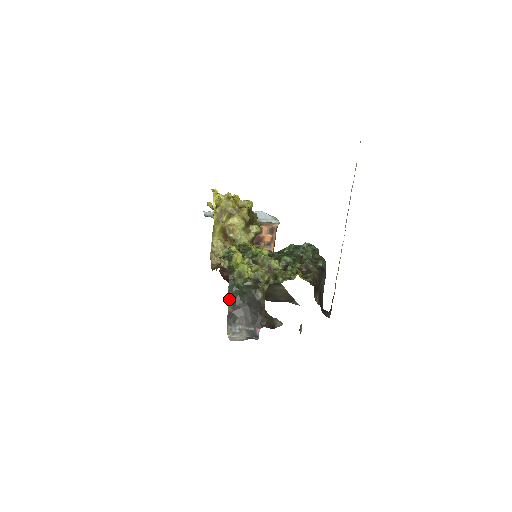
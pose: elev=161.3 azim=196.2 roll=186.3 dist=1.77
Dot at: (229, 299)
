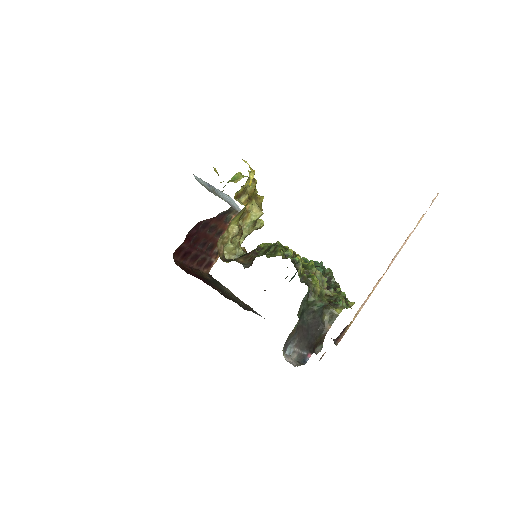
Dot at: (298, 315)
